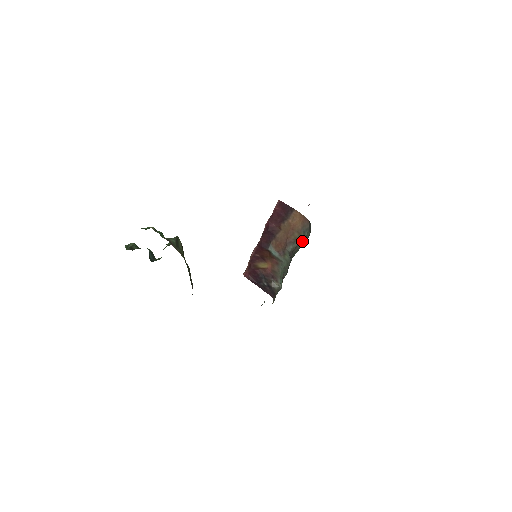
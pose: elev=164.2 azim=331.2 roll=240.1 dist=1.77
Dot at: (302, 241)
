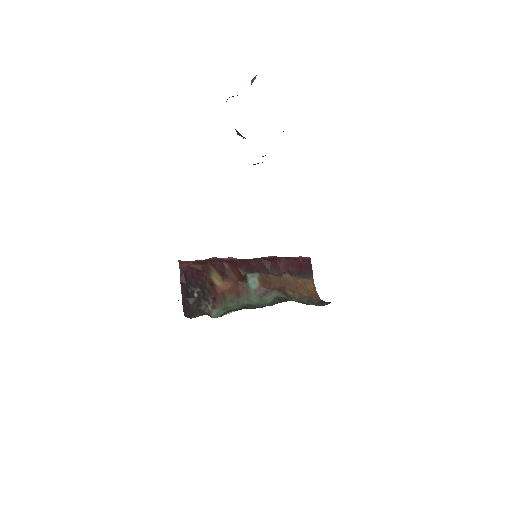
Dot at: (305, 303)
